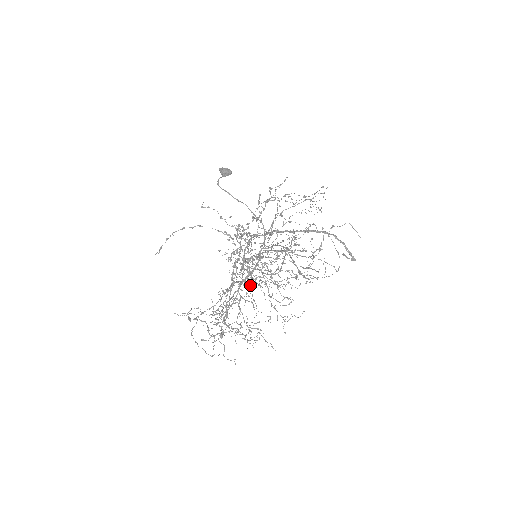
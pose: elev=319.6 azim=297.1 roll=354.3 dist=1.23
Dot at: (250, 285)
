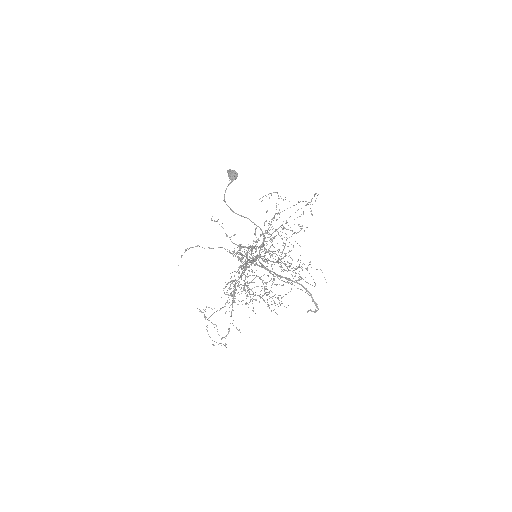
Dot at: occluded
